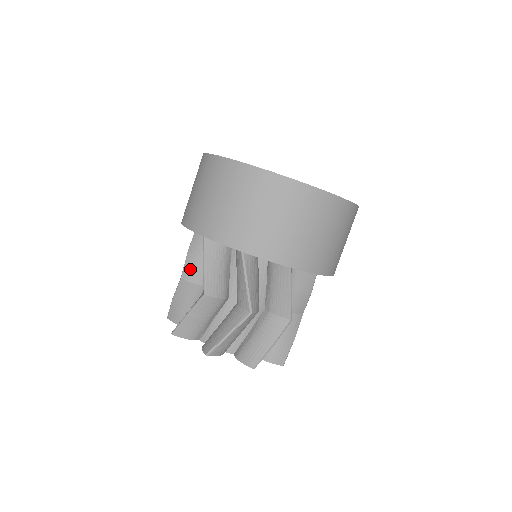
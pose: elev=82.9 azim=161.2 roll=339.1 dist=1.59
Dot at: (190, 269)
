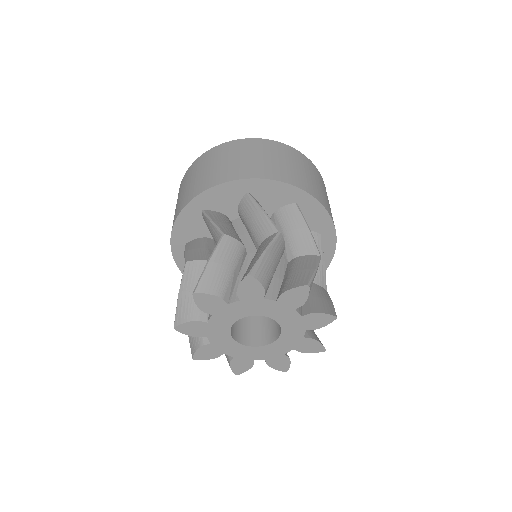
Dot at: occluded
